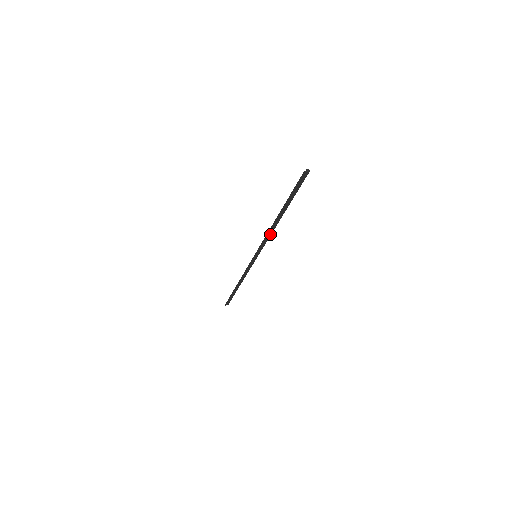
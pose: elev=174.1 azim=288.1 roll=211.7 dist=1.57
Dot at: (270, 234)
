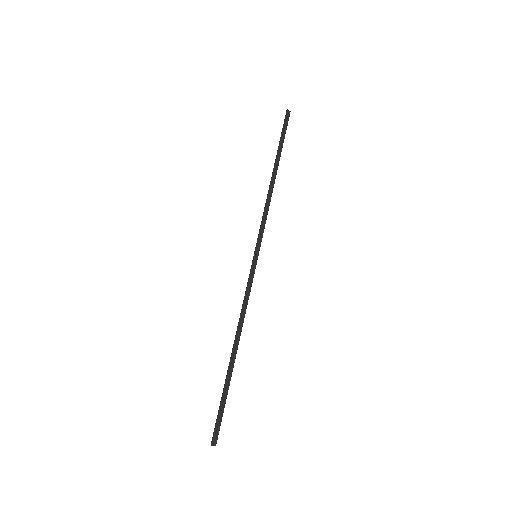
Dot at: (268, 204)
